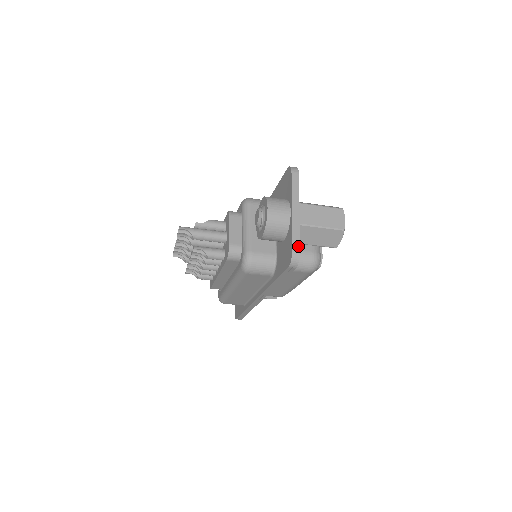
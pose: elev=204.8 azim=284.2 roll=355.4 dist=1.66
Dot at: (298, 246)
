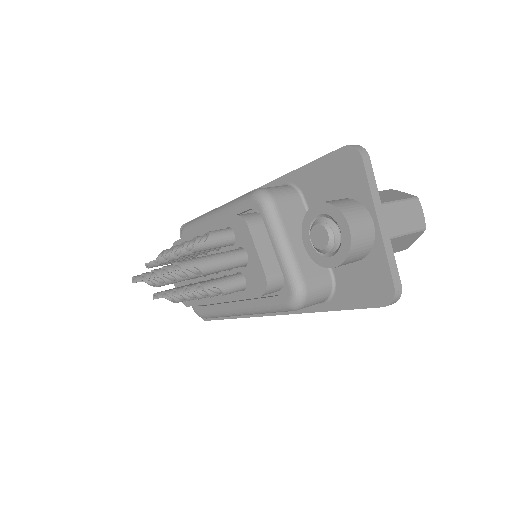
Dot at: (398, 277)
